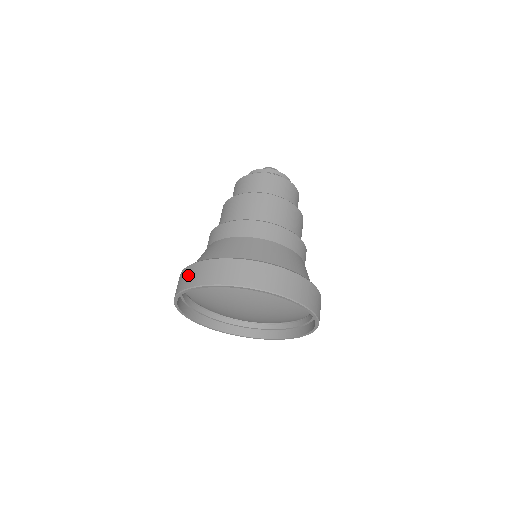
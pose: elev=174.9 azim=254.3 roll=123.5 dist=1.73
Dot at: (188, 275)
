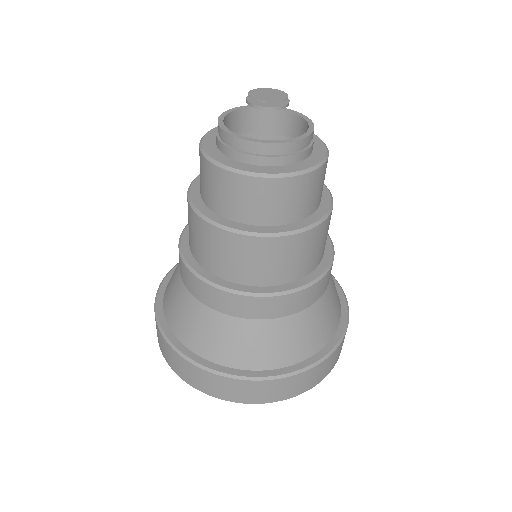
Dot at: (171, 358)
